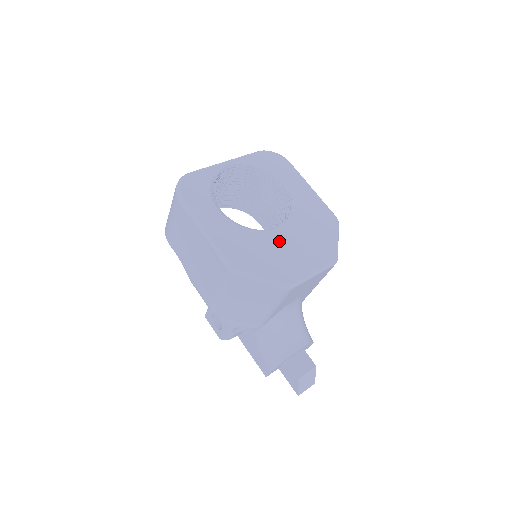
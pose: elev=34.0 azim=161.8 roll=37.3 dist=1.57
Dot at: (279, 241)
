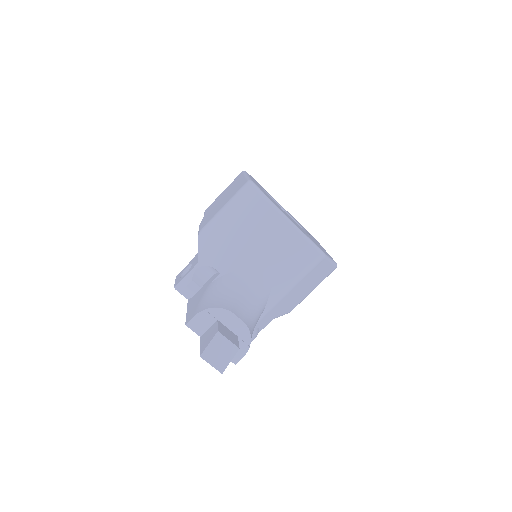
Dot at: occluded
